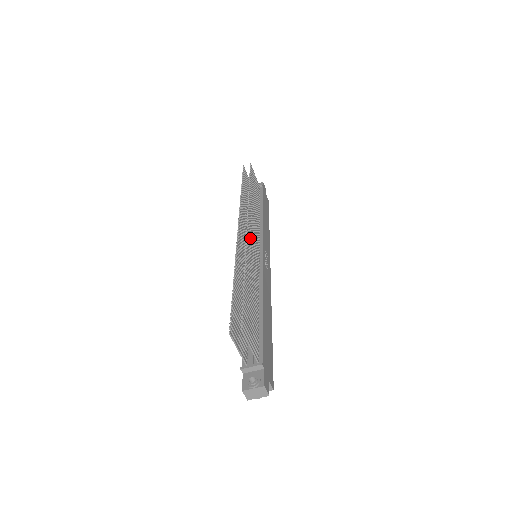
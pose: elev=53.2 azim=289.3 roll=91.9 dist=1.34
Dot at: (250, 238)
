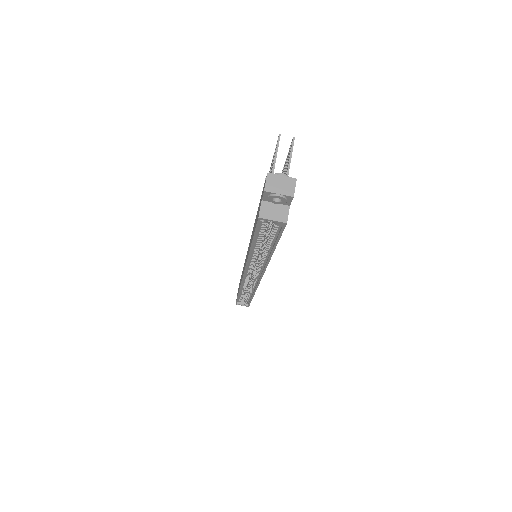
Dot at: occluded
